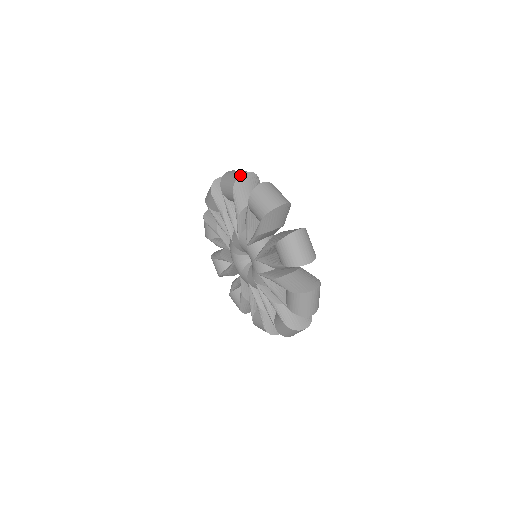
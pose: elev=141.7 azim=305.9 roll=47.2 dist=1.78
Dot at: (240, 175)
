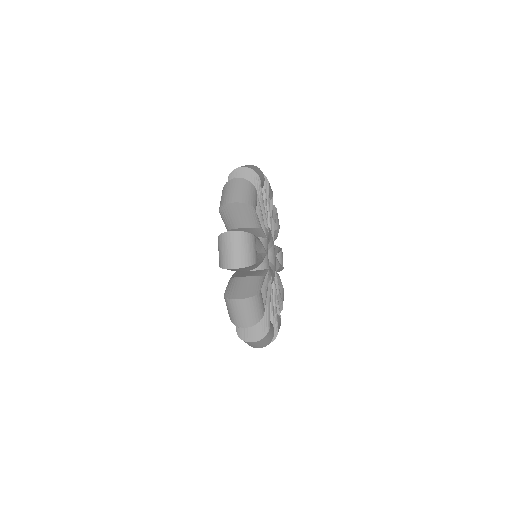
Dot at: occluded
